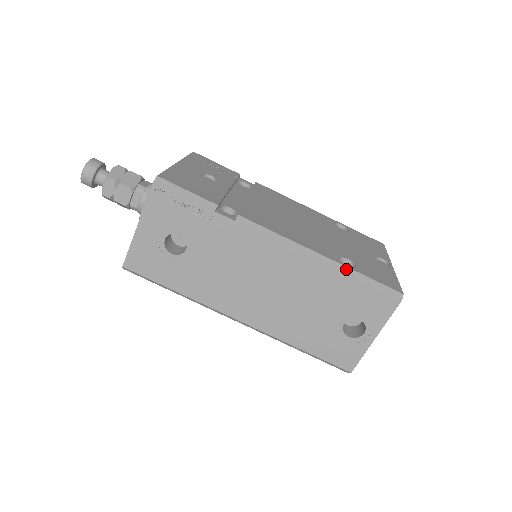
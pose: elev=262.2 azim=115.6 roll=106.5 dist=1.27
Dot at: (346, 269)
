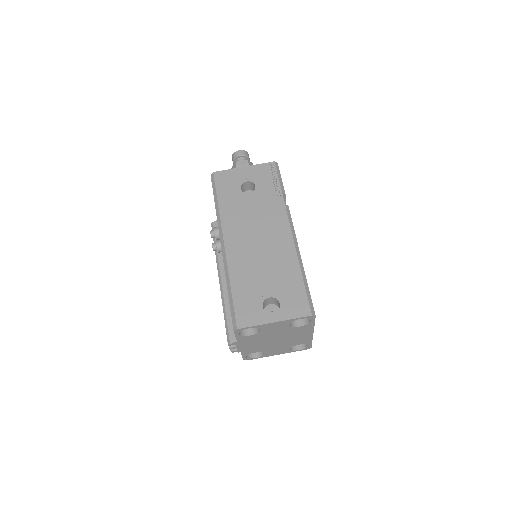
Dot at: (304, 274)
